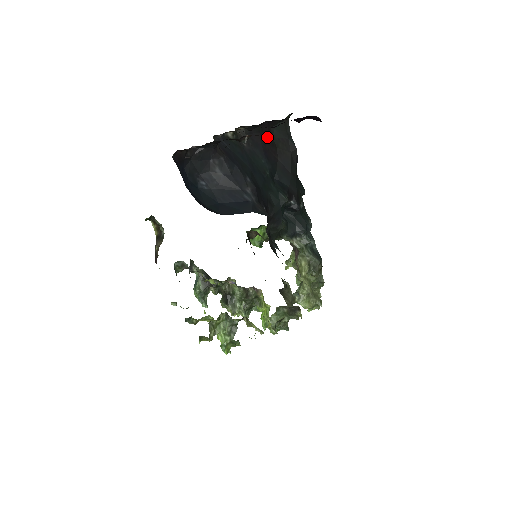
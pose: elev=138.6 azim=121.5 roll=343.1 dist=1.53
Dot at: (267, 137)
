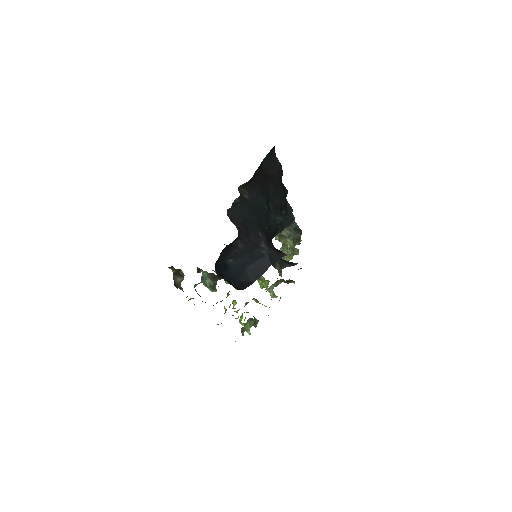
Dot at: (260, 173)
